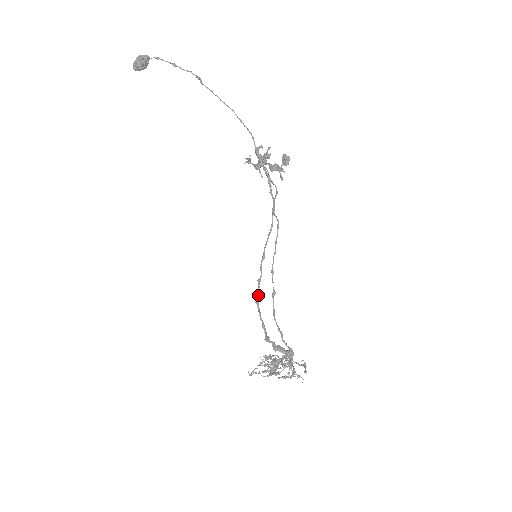
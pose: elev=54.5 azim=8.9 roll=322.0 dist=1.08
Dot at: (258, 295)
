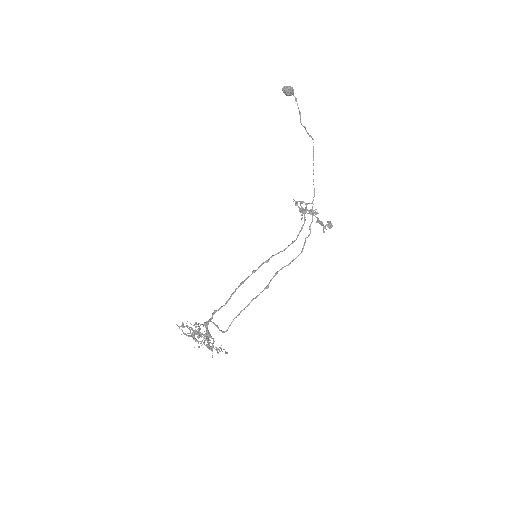
Dot at: (246, 279)
